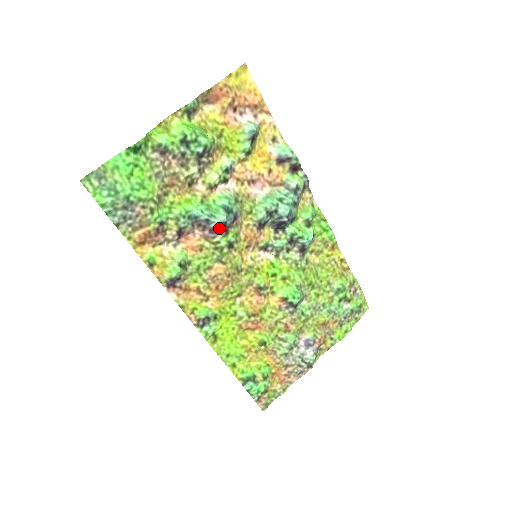
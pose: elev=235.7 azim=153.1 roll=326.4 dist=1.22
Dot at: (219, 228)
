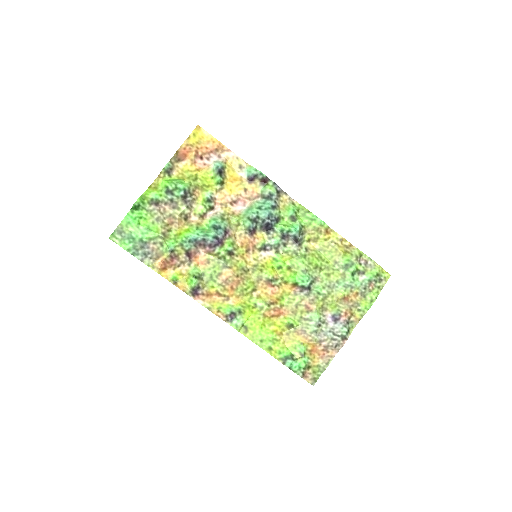
Dot at: (214, 242)
